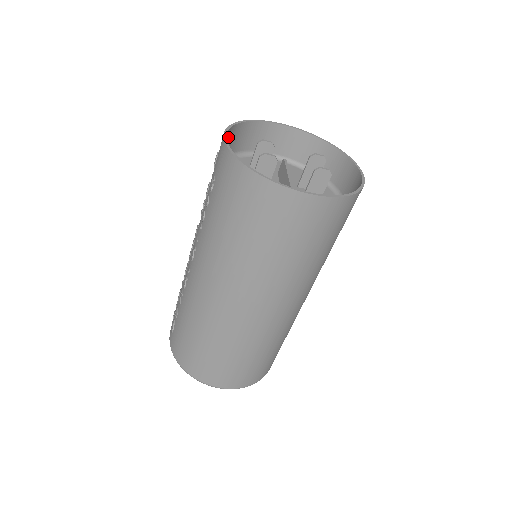
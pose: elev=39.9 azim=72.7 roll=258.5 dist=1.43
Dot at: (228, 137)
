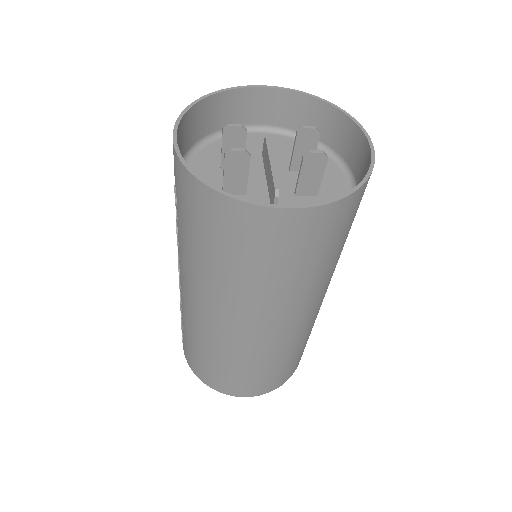
Dot at: (184, 127)
